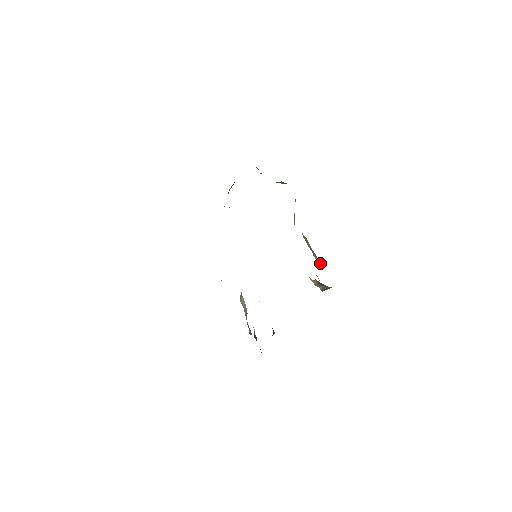
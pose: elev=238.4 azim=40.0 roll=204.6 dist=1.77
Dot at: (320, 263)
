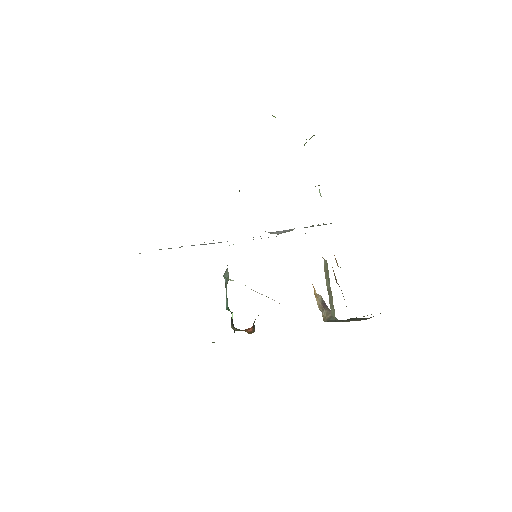
Dot at: (334, 311)
